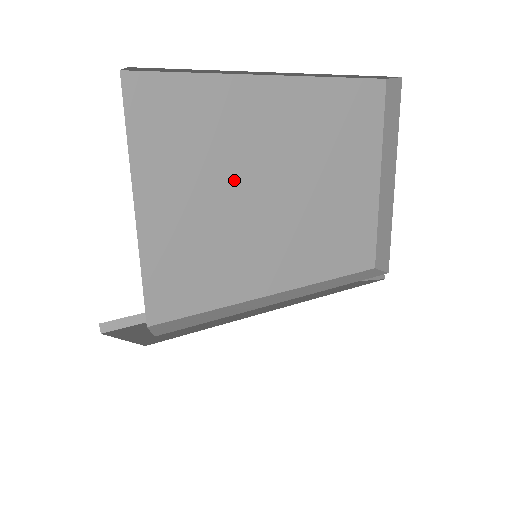
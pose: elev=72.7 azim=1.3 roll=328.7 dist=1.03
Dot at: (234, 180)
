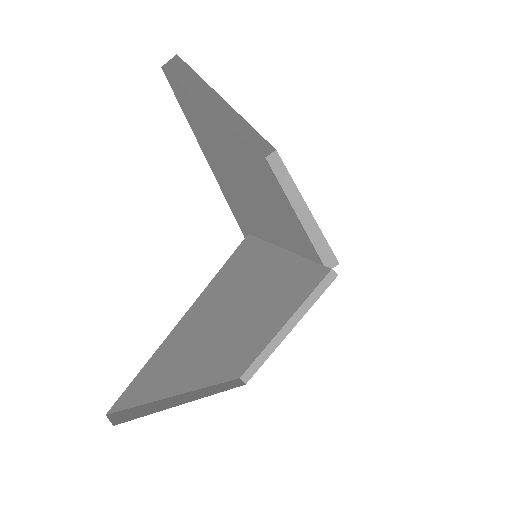
Dot at: (236, 165)
